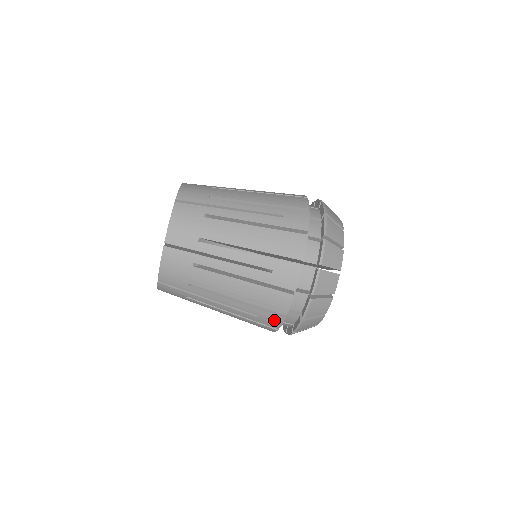
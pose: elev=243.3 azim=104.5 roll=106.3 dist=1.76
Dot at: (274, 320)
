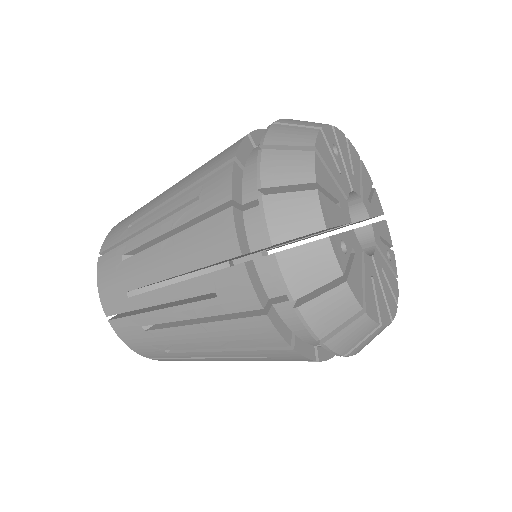
Dot at: occluded
